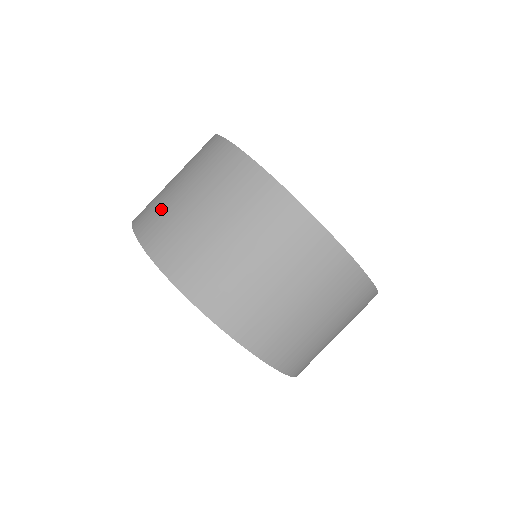
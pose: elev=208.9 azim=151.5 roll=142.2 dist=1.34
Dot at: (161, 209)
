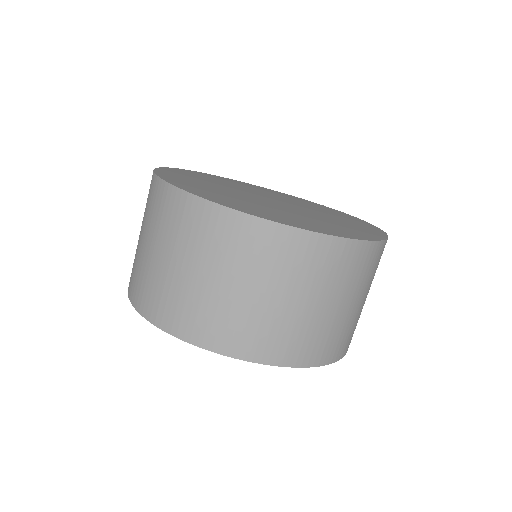
Dot at: occluded
